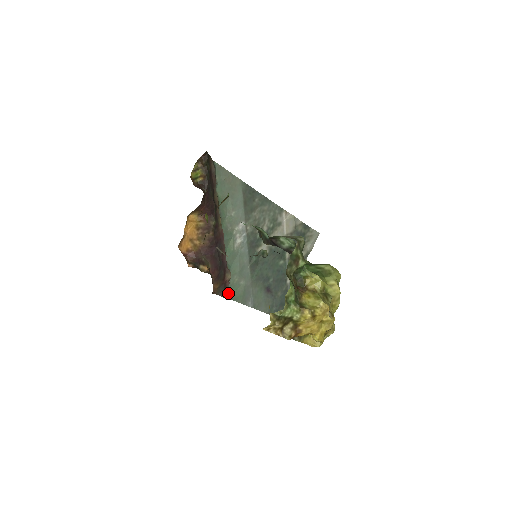
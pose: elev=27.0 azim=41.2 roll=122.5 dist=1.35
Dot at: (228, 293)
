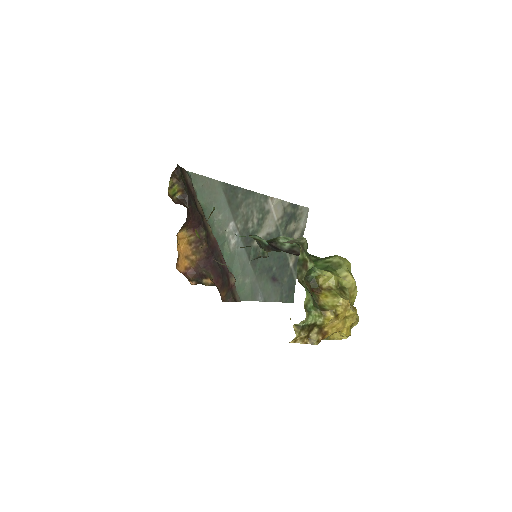
Dot at: (236, 296)
